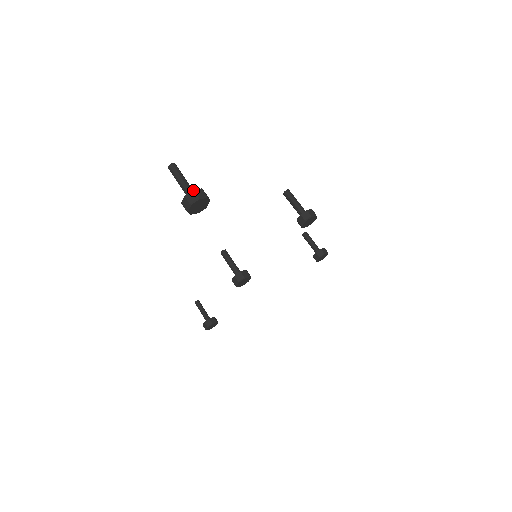
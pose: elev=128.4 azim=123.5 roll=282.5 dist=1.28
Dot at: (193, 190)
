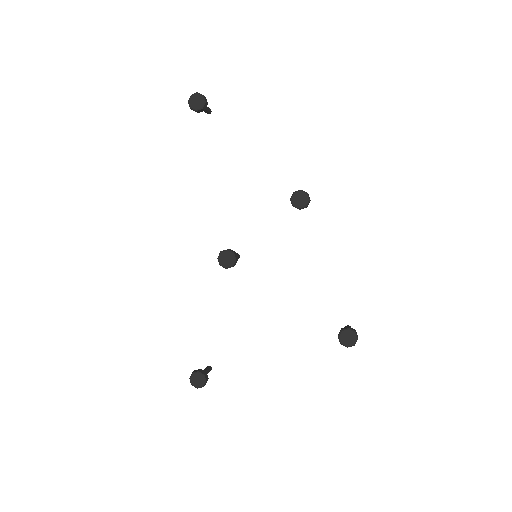
Dot at: occluded
